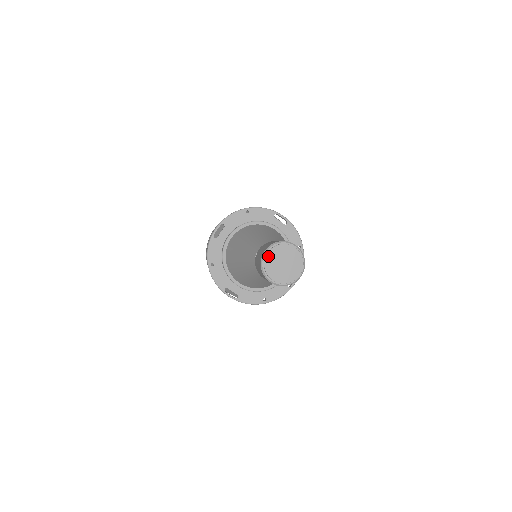
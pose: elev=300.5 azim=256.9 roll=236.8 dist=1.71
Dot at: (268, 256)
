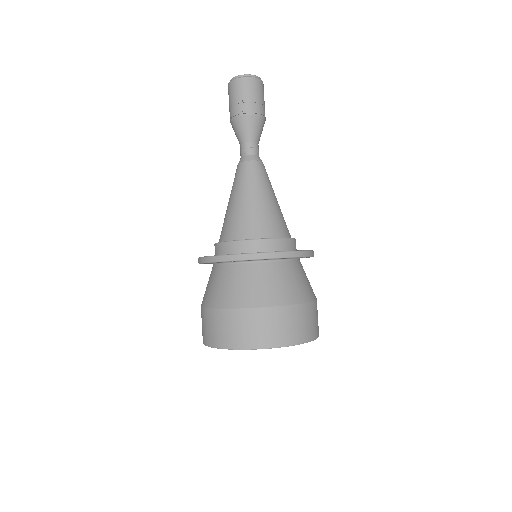
Dot at: occluded
